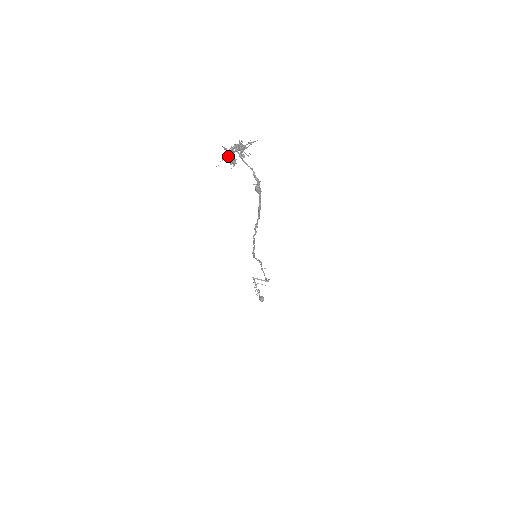
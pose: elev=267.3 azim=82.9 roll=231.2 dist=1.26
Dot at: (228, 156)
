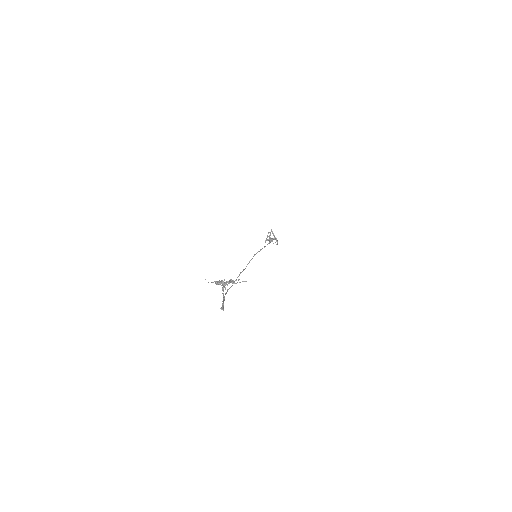
Dot at: (216, 283)
